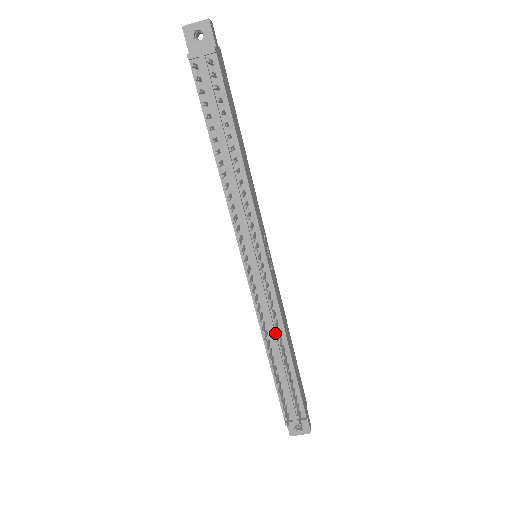
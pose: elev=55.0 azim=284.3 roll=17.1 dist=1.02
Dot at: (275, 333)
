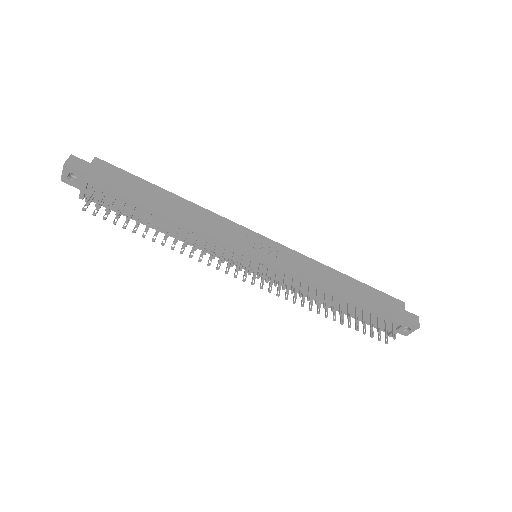
Dot at: (317, 294)
